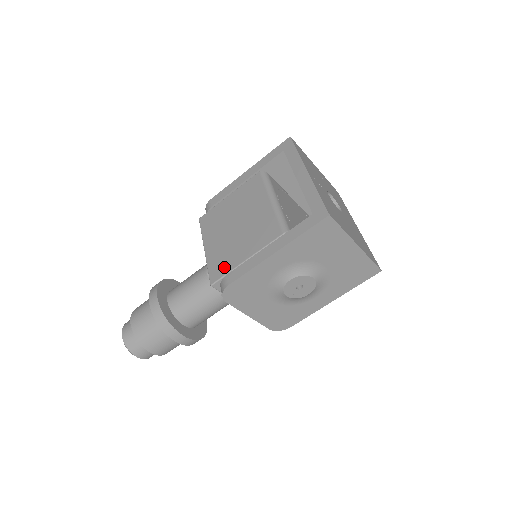
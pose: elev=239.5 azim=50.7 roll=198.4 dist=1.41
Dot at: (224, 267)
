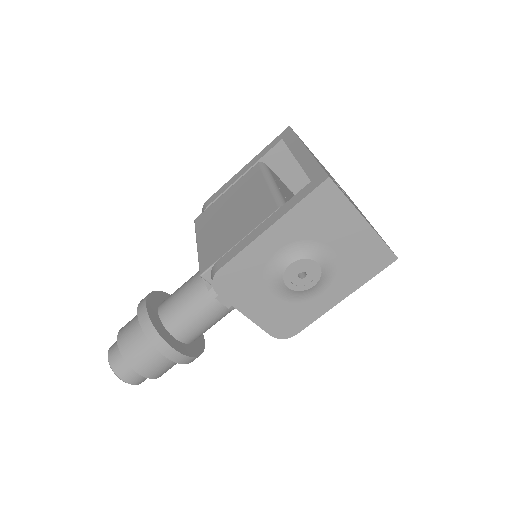
Dot at: (215, 255)
